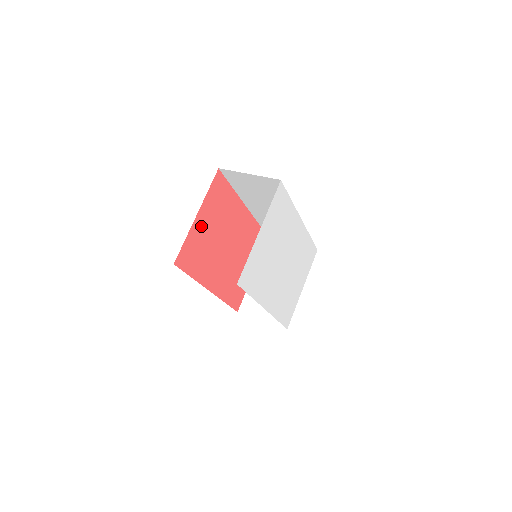
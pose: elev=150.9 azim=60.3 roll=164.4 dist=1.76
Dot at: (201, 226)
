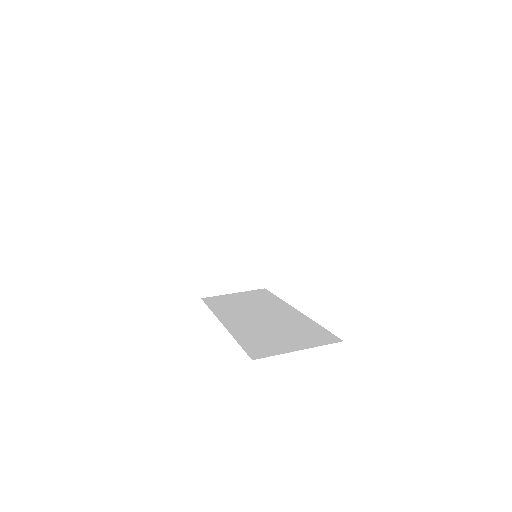
Dot at: occluded
